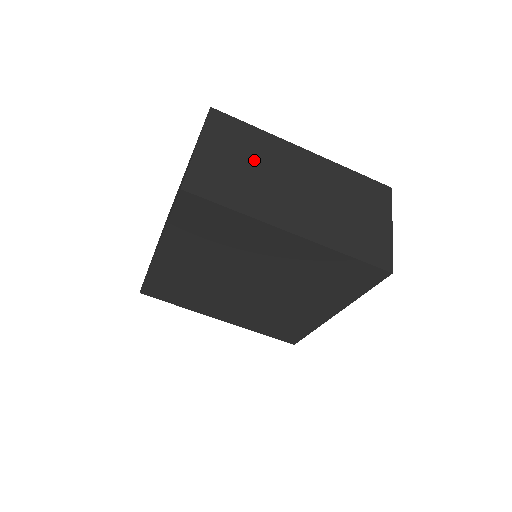
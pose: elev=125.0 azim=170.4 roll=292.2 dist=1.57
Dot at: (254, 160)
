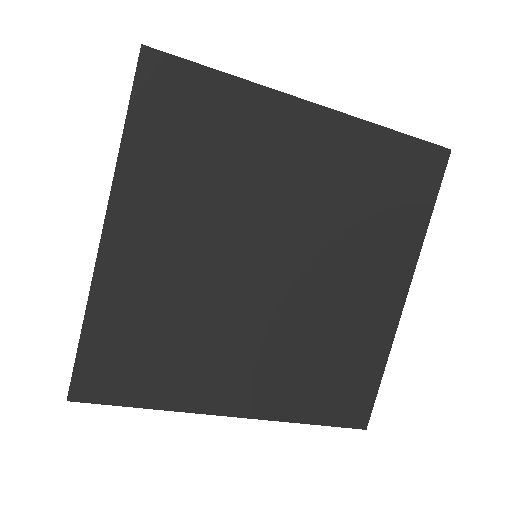
Dot at: occluded
